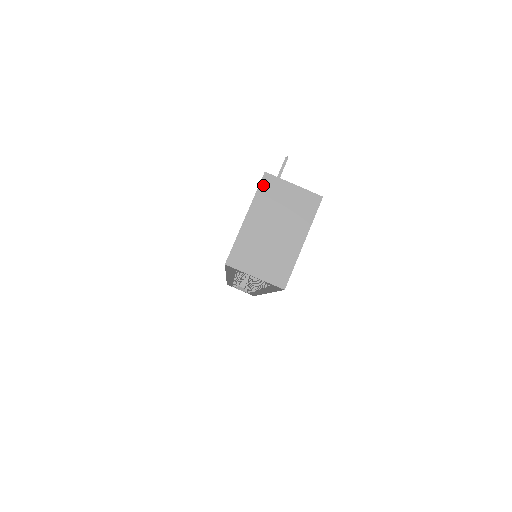
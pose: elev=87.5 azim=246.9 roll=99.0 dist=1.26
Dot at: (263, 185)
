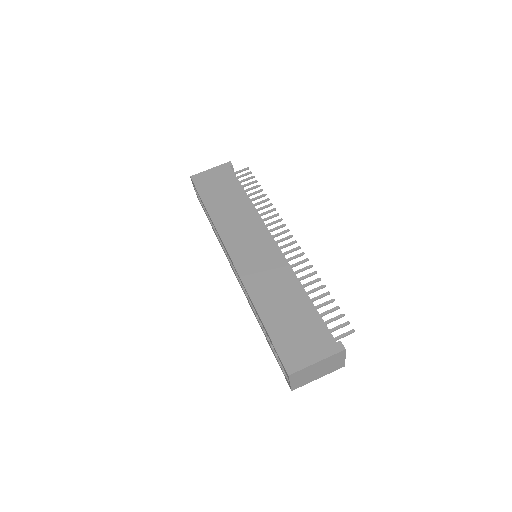
Dot at: (338, 354)
